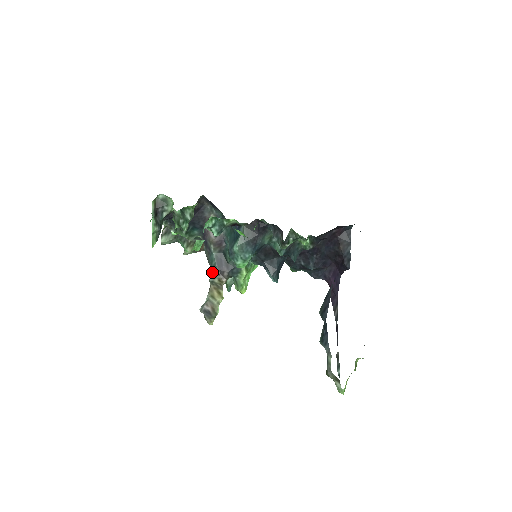
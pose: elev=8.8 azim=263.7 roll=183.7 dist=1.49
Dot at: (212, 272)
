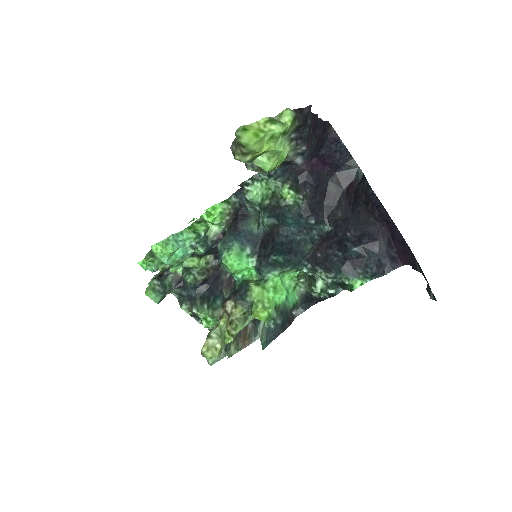
Dot at: occluded
